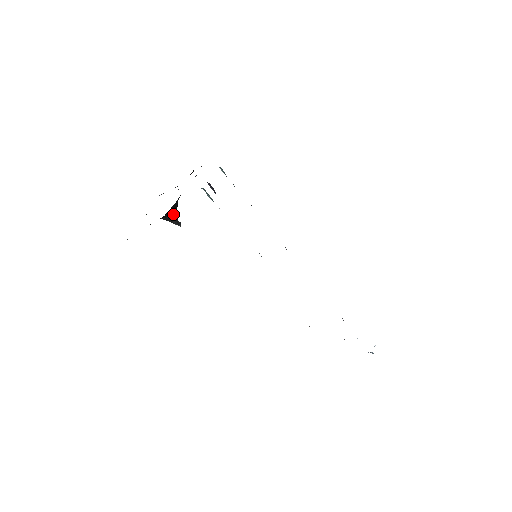
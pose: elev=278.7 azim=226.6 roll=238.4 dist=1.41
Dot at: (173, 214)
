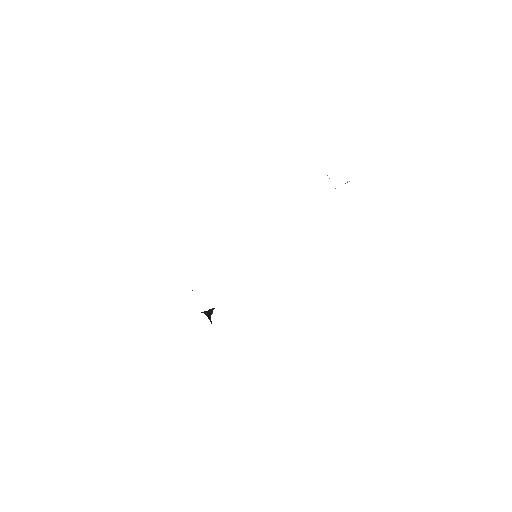
Dot at: occluded
